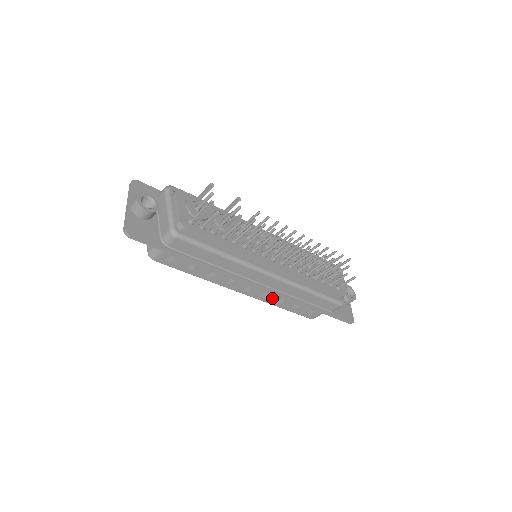
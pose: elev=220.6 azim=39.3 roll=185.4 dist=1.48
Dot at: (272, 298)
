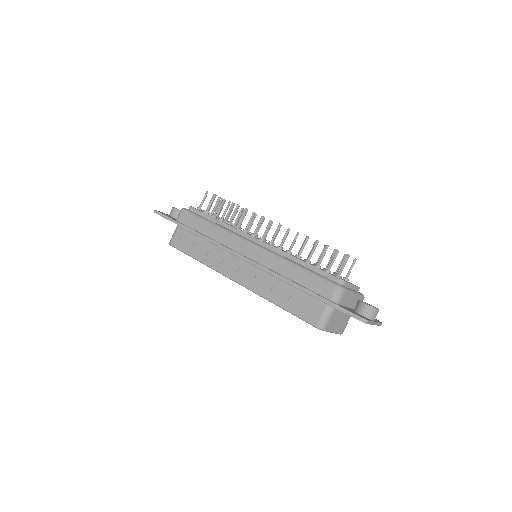
Dot at: (264, 286)
